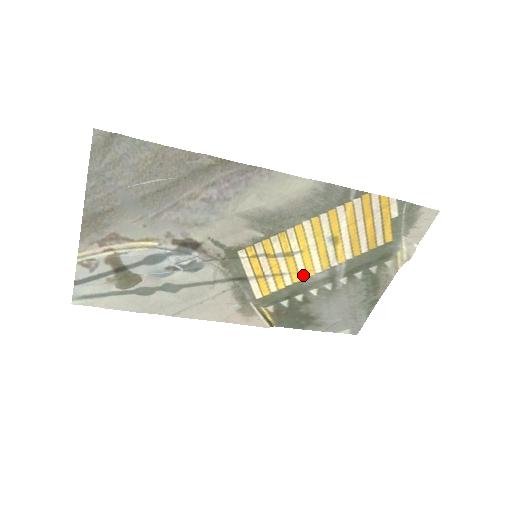
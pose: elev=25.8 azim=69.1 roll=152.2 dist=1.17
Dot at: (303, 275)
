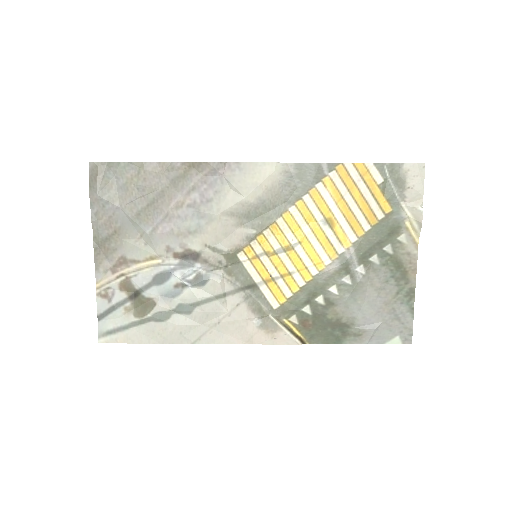
Dot at: (313, 270)
